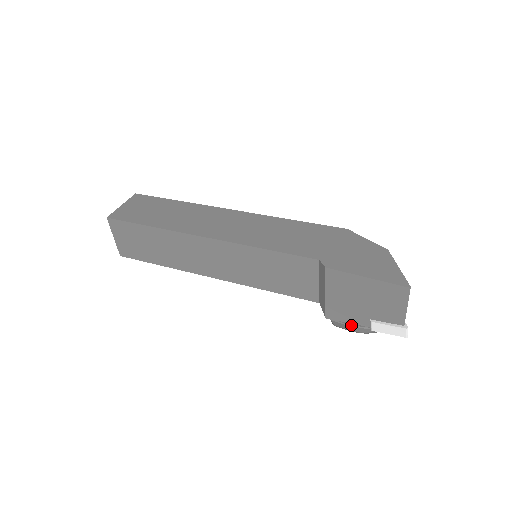
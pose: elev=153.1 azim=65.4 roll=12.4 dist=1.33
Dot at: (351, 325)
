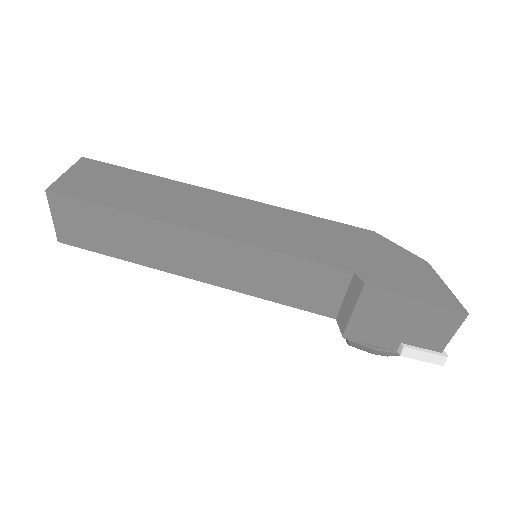
Dot at: (375, 348)
